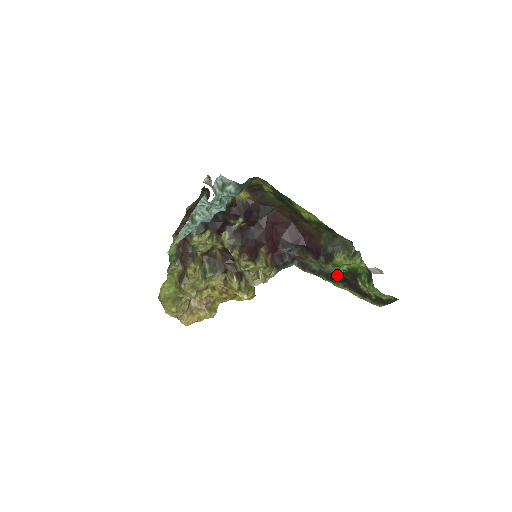
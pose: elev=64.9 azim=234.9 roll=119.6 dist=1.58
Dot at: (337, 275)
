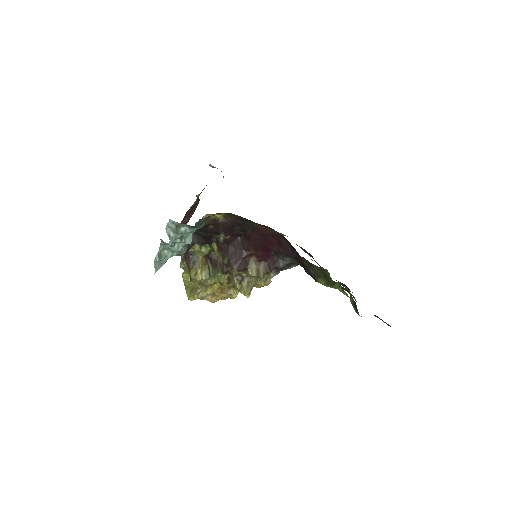
Dot at: occluded
